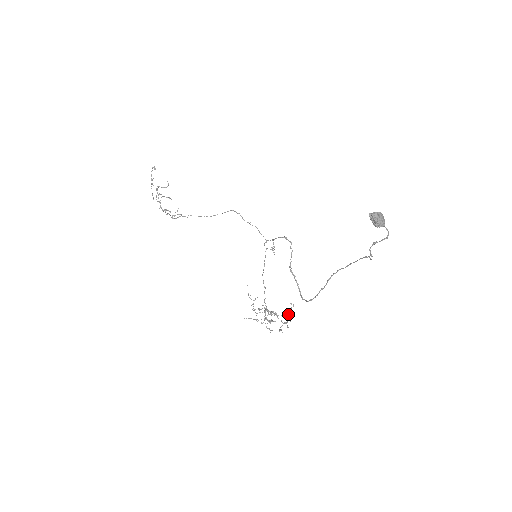
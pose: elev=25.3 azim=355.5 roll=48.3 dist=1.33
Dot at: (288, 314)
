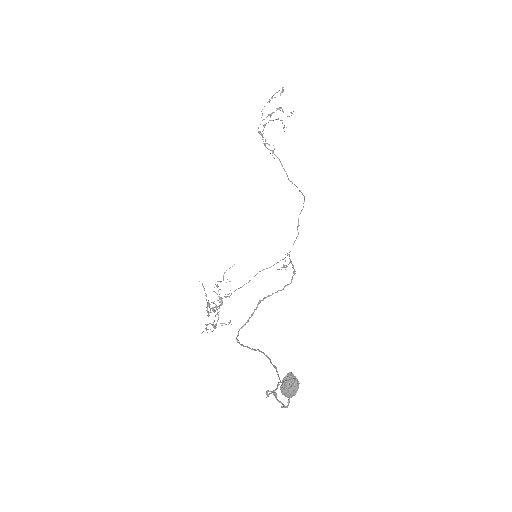
Dot at: occluded
